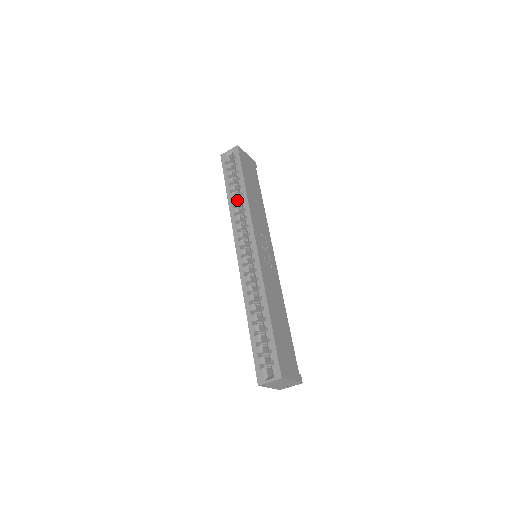
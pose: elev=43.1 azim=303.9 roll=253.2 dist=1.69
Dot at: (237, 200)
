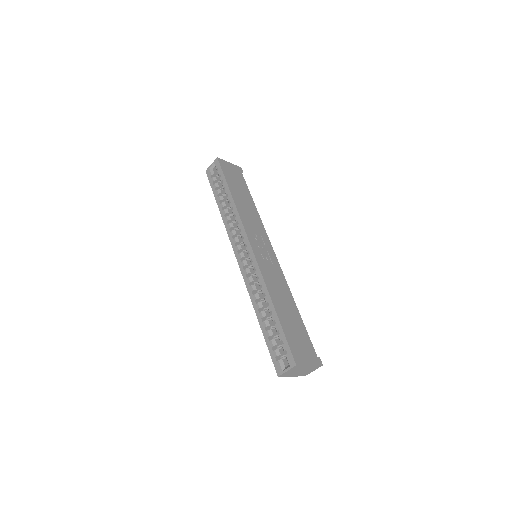
Dot at: (227, 209)
